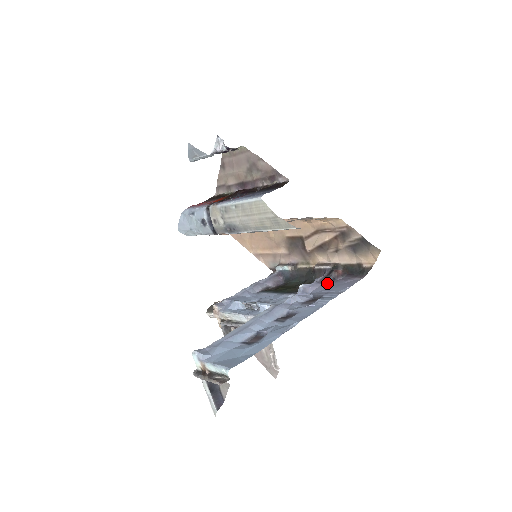
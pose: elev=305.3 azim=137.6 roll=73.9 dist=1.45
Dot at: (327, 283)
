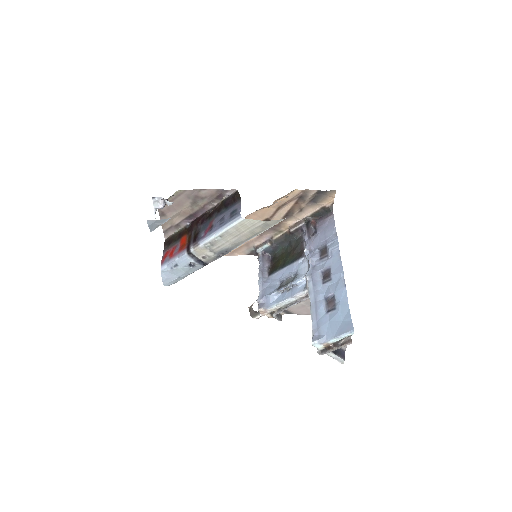
Dot at: (314, 235)
